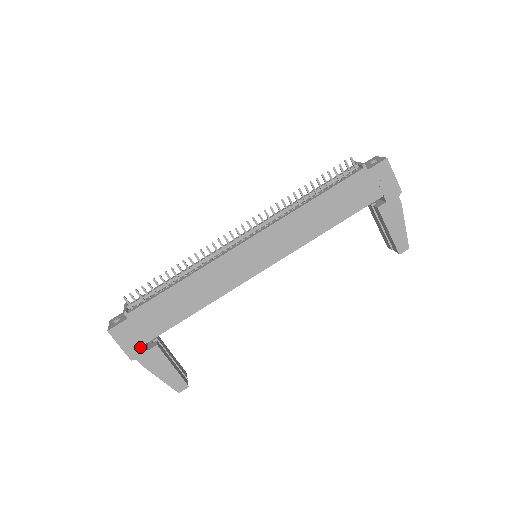
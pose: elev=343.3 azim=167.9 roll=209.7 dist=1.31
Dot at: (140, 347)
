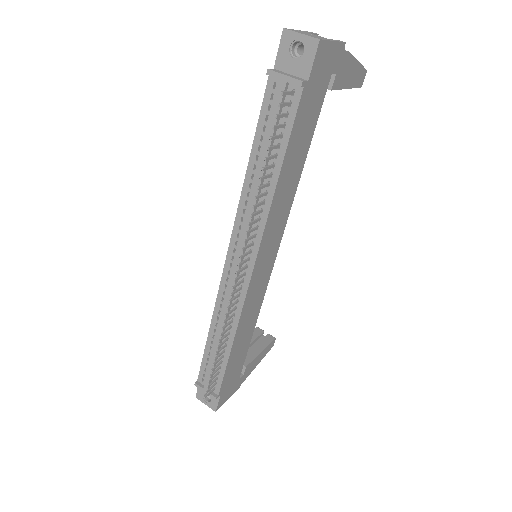
Dot at: (238, 382)
